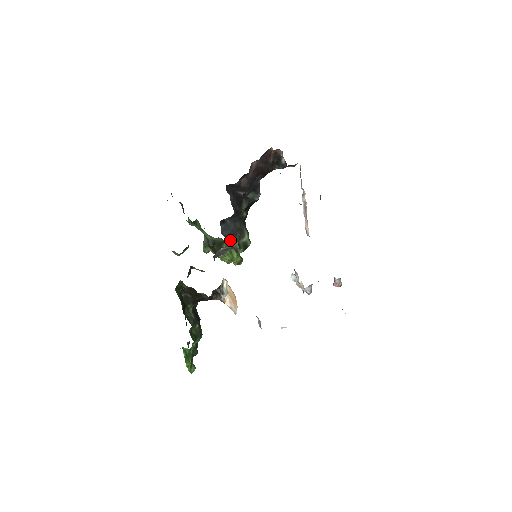
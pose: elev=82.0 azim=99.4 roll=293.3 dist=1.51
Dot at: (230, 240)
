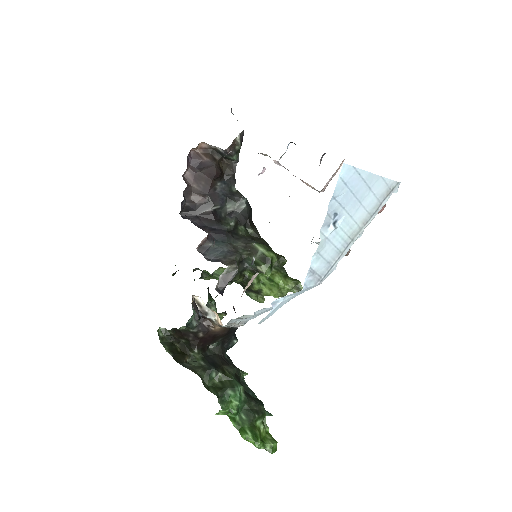
Dot at: (228, 262)
